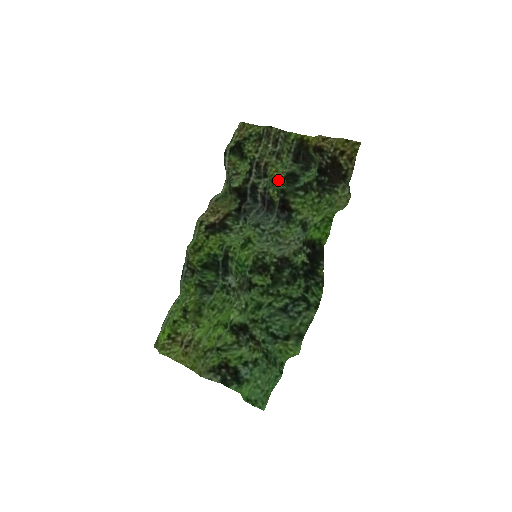
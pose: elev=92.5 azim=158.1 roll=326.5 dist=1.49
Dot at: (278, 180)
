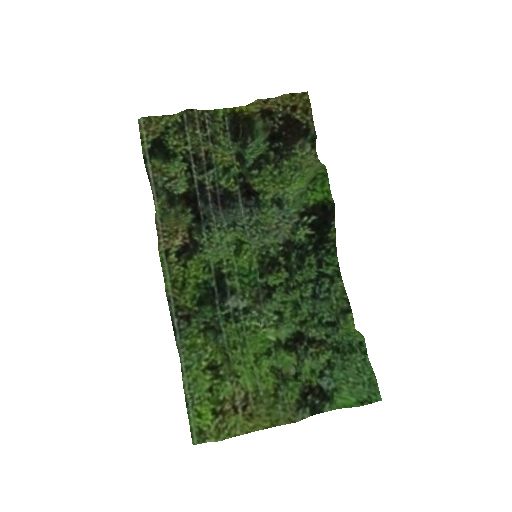
Dot at: (232, 164)
